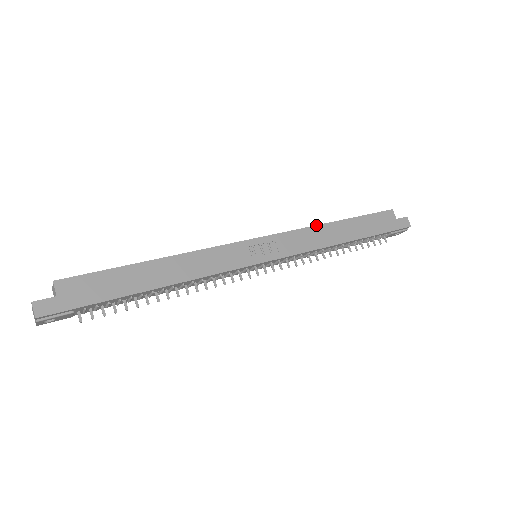
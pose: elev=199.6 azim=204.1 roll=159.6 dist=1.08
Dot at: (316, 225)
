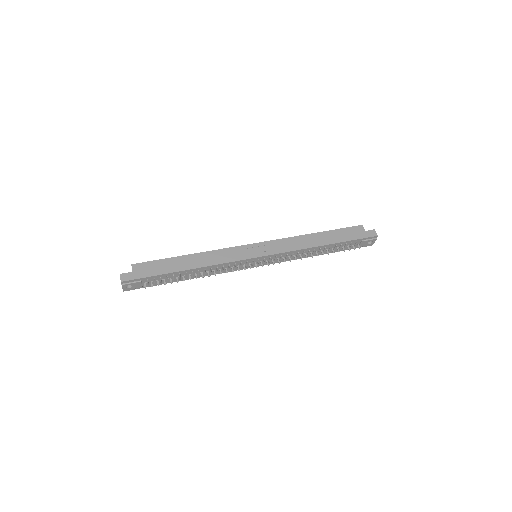
Dot at: (298, 236)
